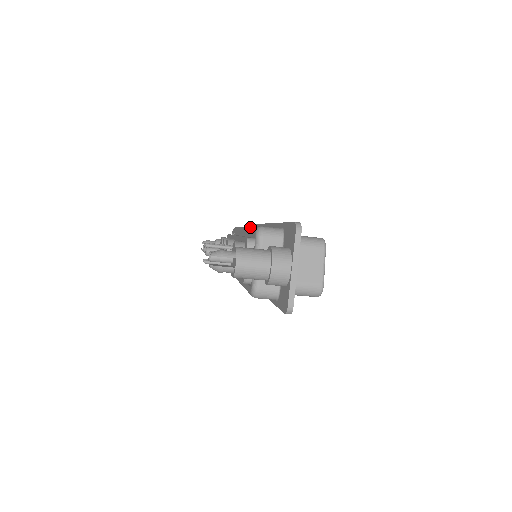
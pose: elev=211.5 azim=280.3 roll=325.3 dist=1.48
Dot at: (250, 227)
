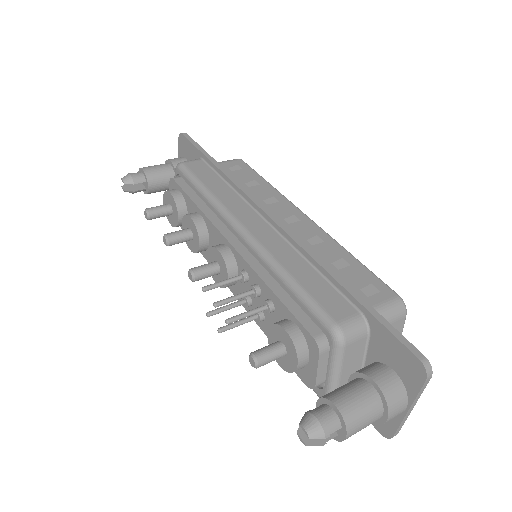
Dot at: (284, 276)
